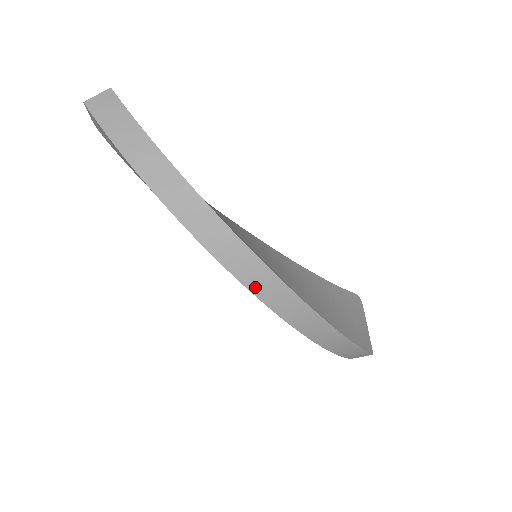
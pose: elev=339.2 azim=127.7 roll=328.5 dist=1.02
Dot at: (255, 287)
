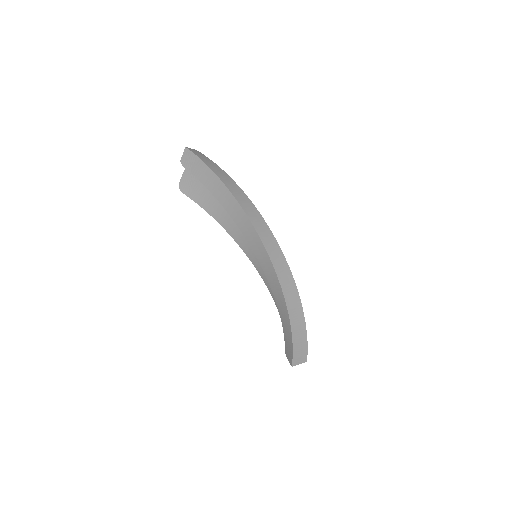
Dot at: (270, 252)
